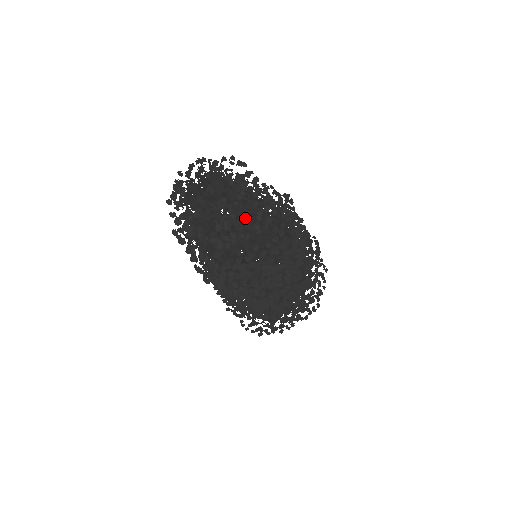
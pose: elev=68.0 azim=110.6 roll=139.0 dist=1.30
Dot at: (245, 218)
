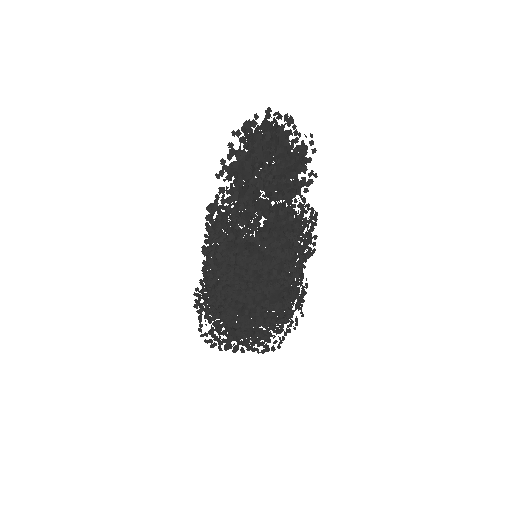
Dot at: occluded
